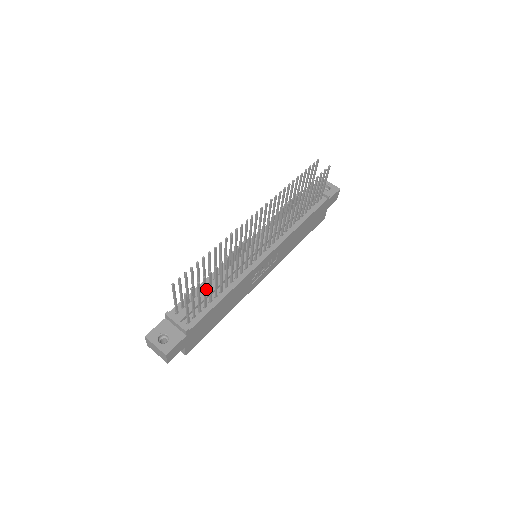
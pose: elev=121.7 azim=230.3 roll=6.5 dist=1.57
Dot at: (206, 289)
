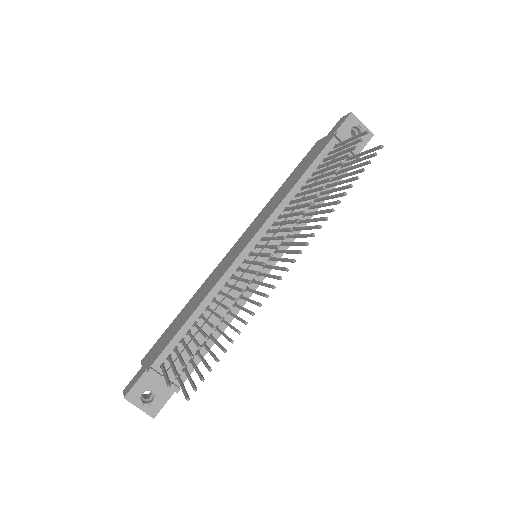
Dot at: occluded
